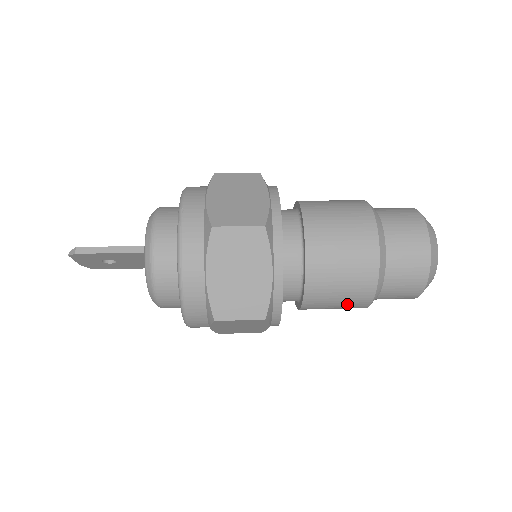
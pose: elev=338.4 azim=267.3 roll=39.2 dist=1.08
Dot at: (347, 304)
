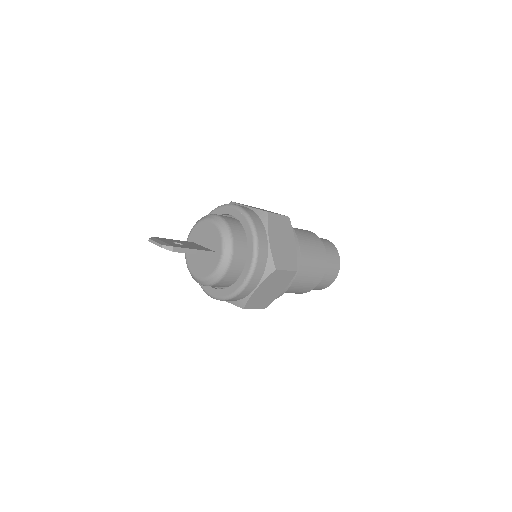
Dot at: occluded
